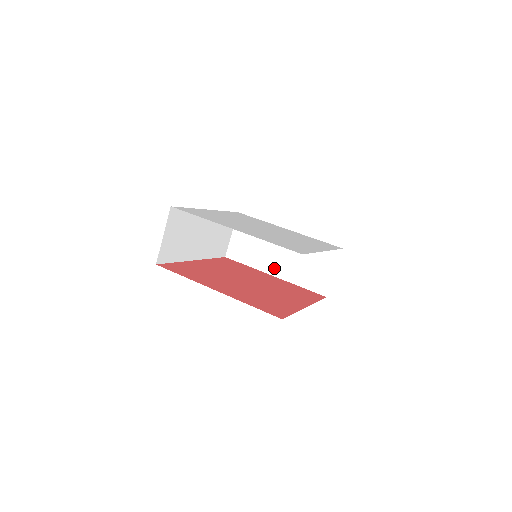
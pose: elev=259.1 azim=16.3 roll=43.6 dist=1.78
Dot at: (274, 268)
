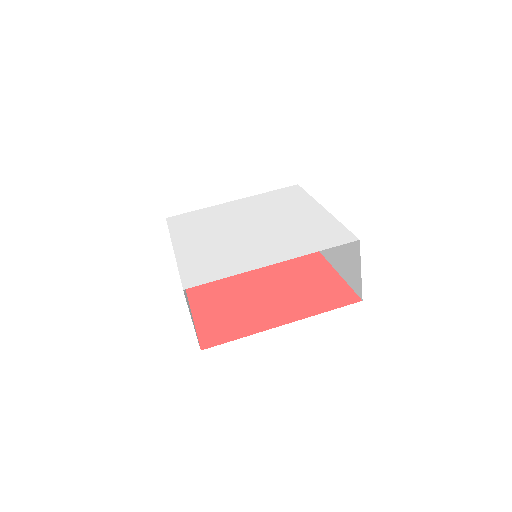
Dot at: (327, 253)
